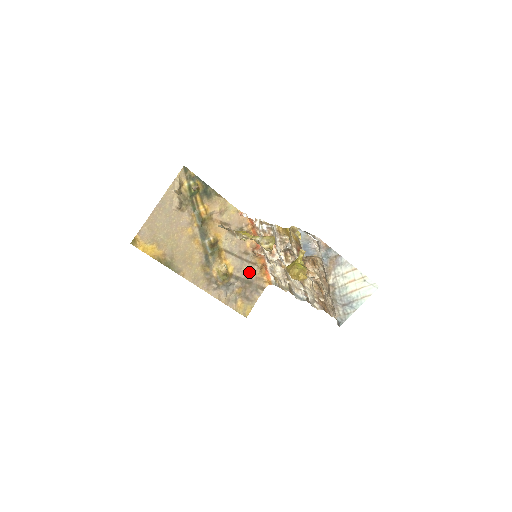
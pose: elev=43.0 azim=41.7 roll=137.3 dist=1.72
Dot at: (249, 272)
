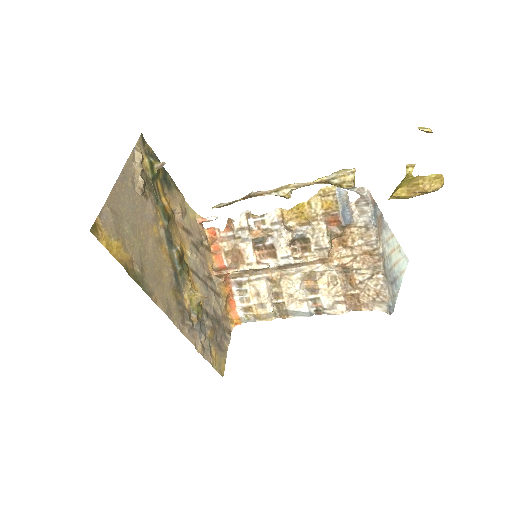
Dot at: (216, 307)
